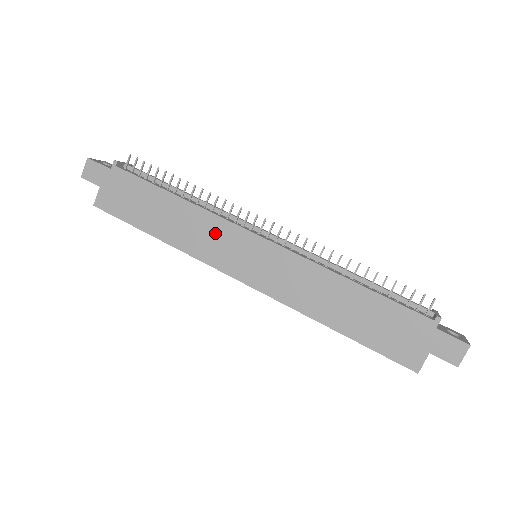
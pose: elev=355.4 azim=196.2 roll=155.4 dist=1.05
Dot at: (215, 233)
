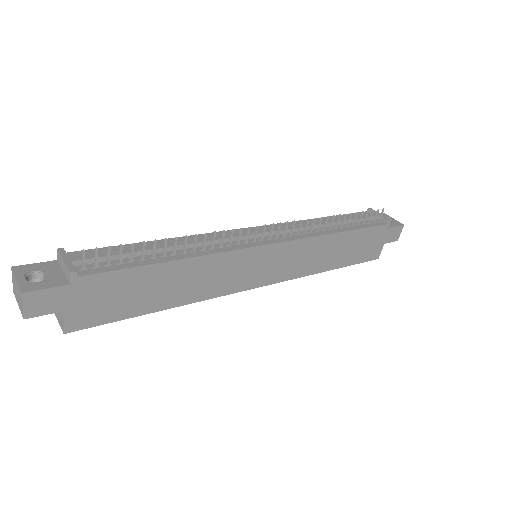
Dot at: (228, 267)
